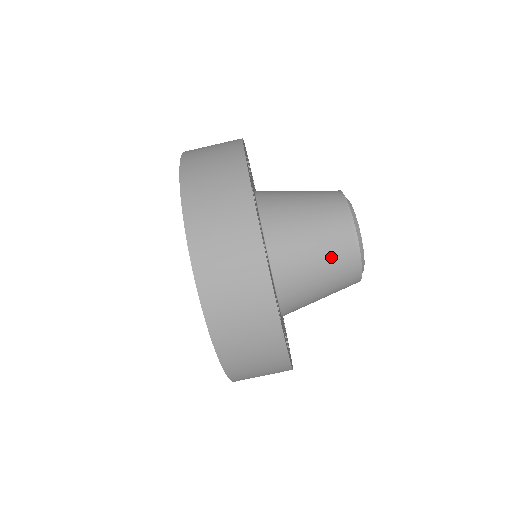
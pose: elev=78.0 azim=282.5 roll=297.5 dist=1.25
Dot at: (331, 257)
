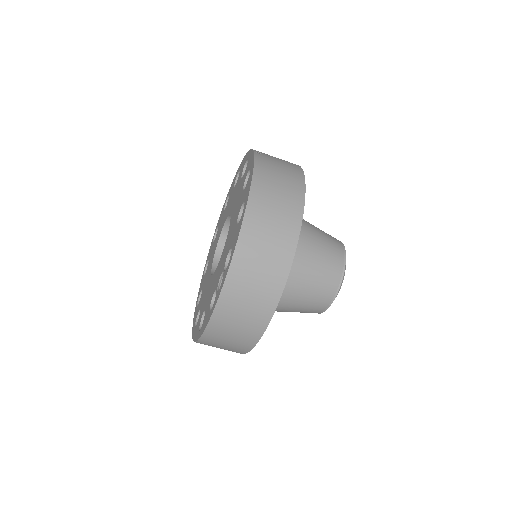
Dot at: (305, 308)
